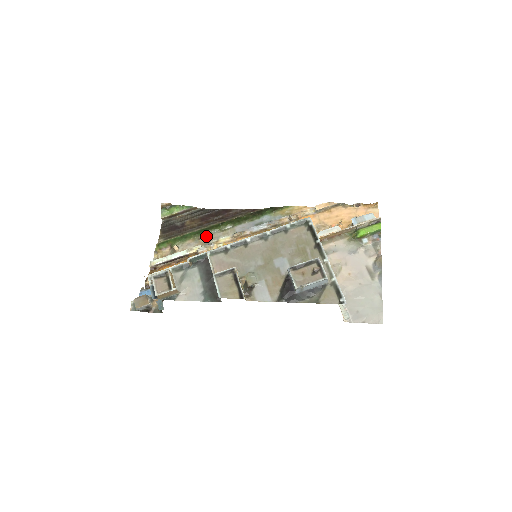
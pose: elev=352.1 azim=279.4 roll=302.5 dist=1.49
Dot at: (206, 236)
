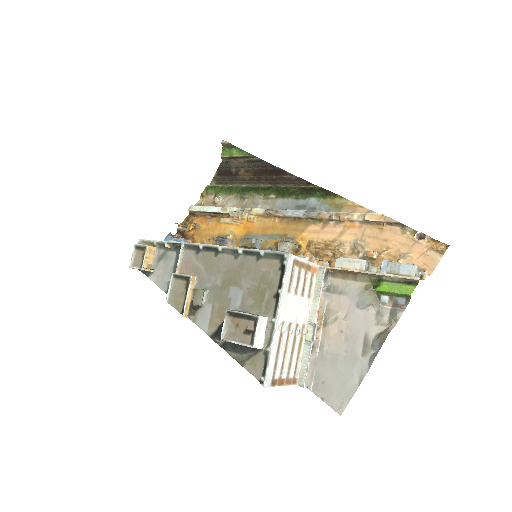
Dot at: (248, 197)
